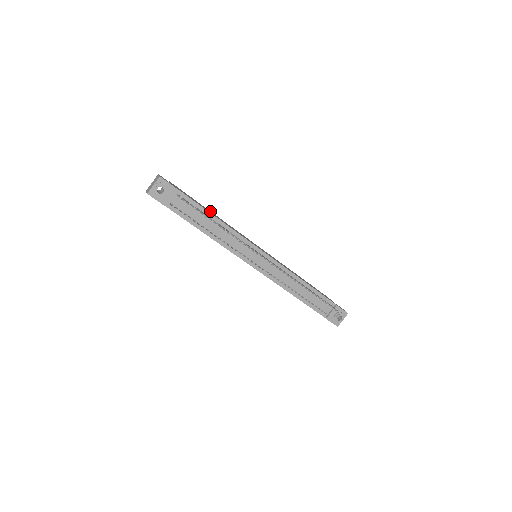
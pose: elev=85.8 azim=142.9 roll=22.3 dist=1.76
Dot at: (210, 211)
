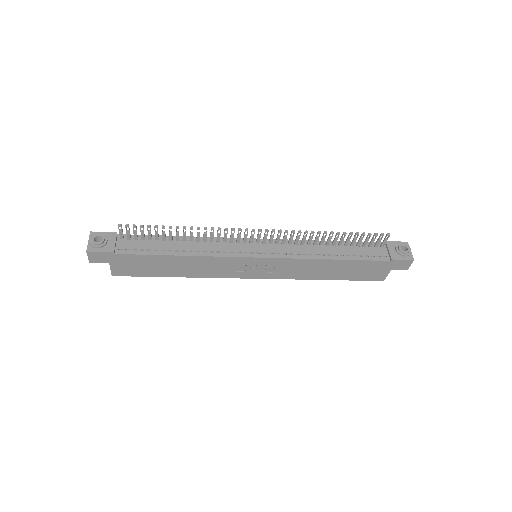
Dot at: occluded
